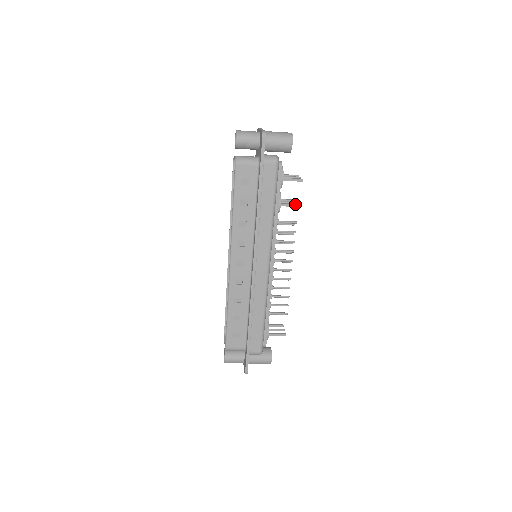
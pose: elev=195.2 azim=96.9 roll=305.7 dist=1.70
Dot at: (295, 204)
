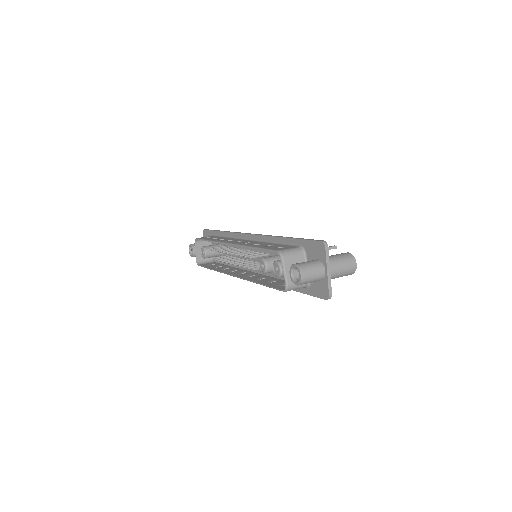
Dot at: occluded
